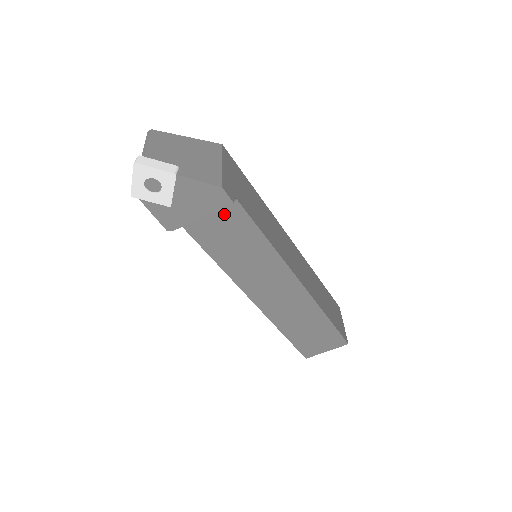
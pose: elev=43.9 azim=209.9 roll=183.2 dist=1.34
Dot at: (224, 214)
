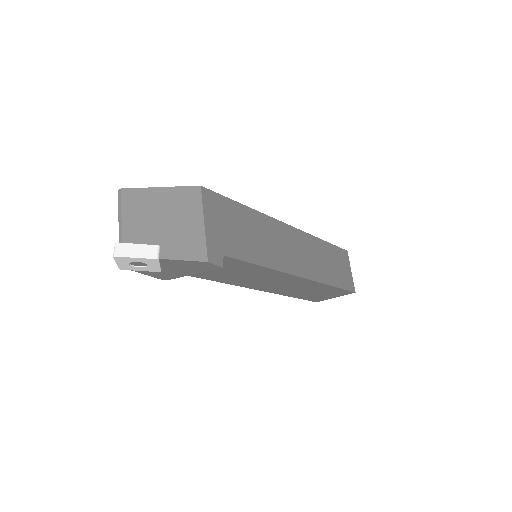
Dot at: occluded
